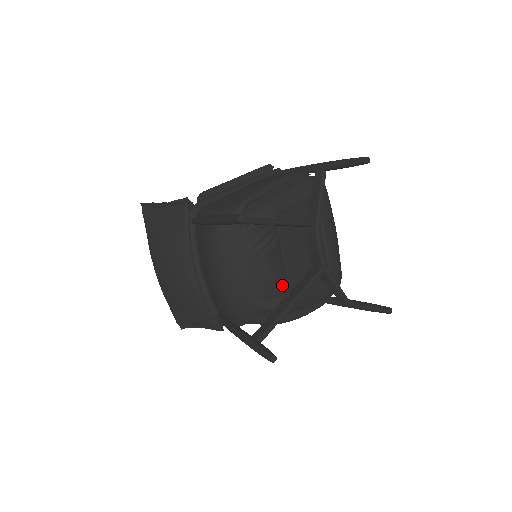
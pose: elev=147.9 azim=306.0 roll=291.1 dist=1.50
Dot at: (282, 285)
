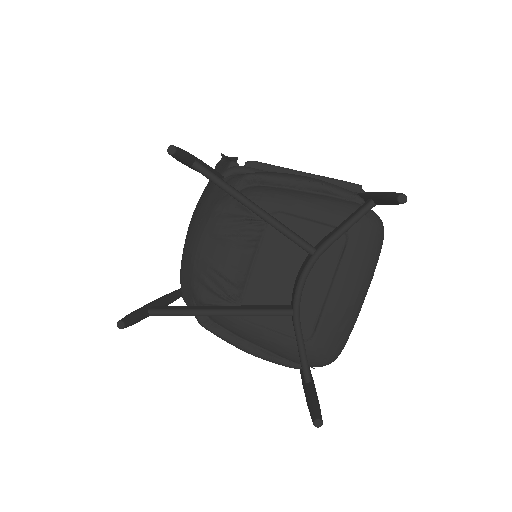
Dot at: (231, 288)
